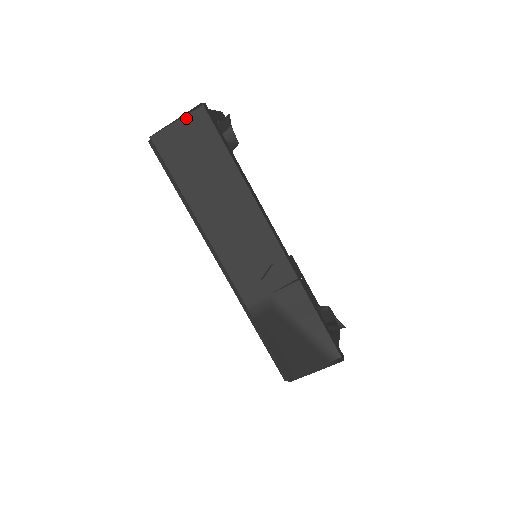
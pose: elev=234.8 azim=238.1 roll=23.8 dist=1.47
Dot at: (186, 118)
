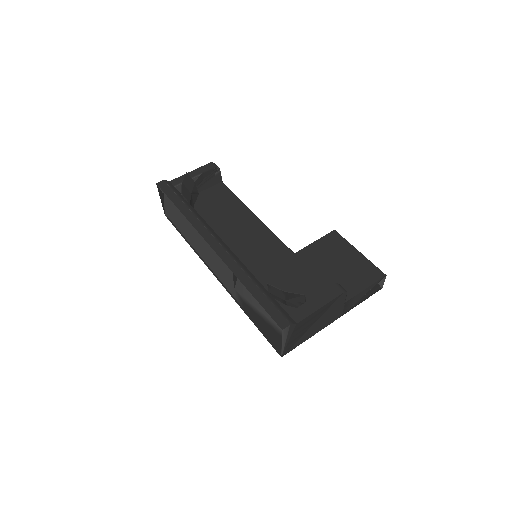
Dot at: (160, 196)
